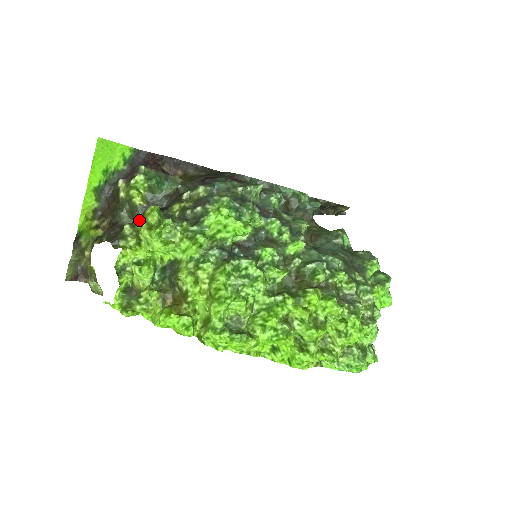
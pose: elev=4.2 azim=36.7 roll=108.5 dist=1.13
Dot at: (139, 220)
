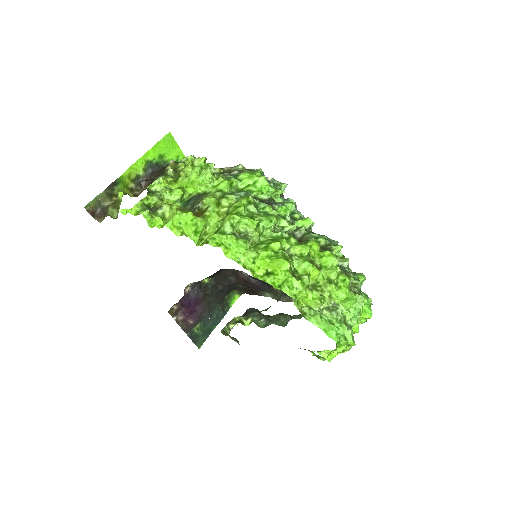
Dot at: occluded
